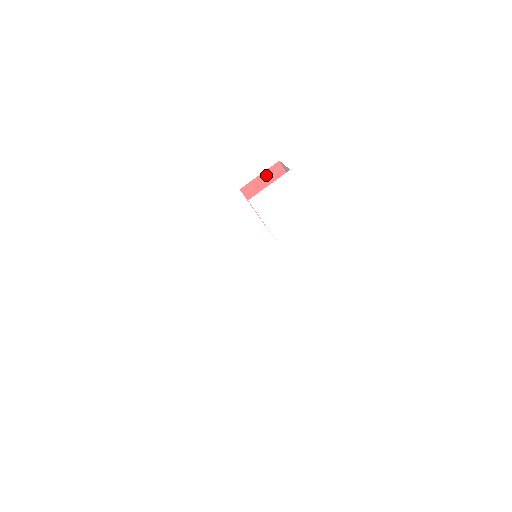
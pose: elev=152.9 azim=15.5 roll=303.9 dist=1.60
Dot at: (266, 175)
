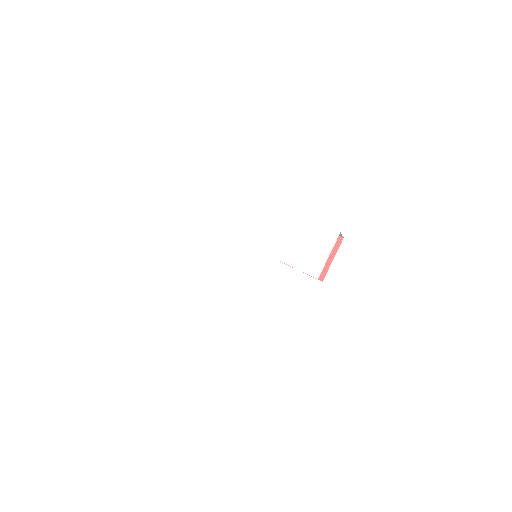
Dot at: occluded
